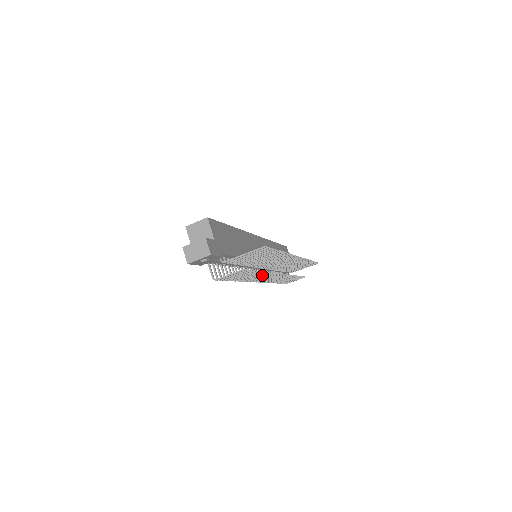
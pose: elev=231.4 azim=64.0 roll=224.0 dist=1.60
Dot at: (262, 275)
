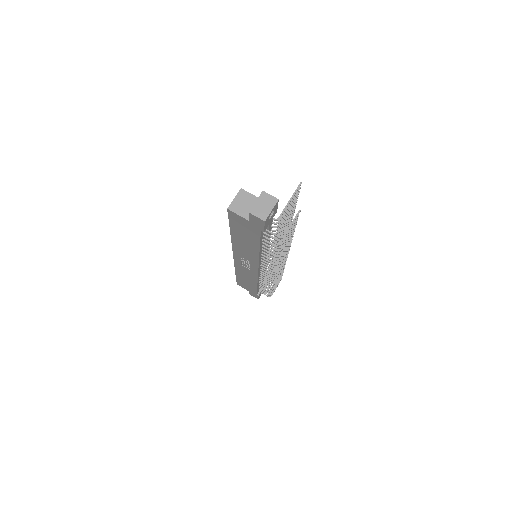
Dot at: (288, 246)
